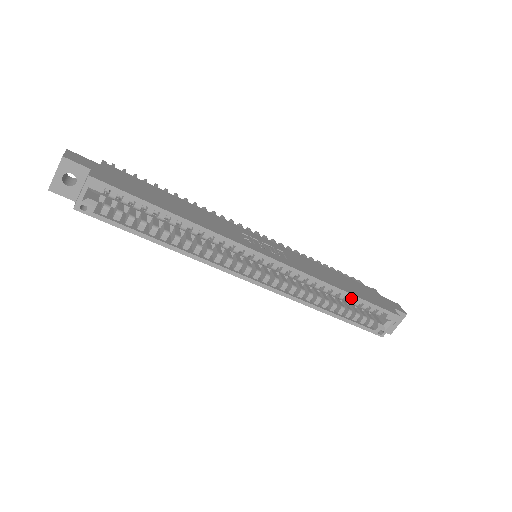
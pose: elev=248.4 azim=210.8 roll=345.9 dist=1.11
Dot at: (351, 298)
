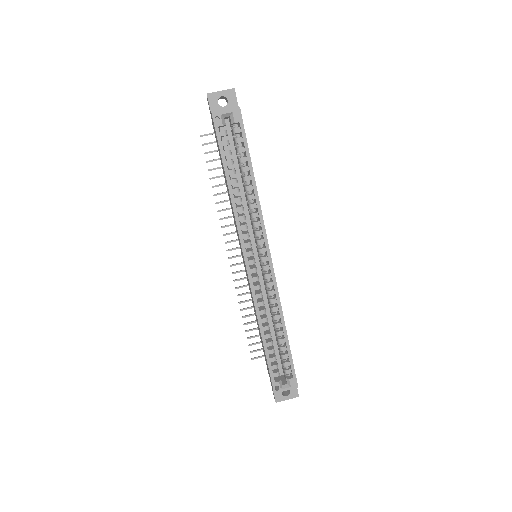
Dot at: (284, 340)
